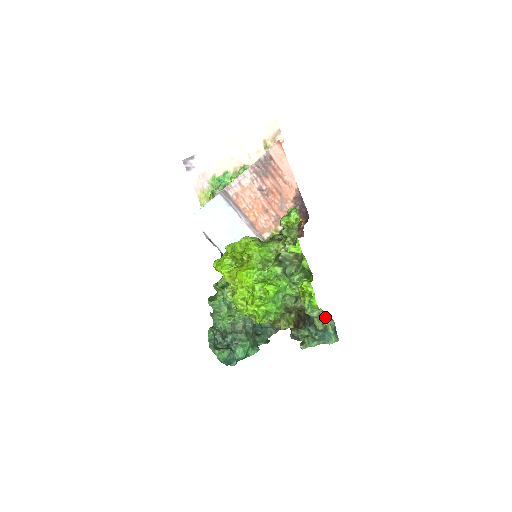
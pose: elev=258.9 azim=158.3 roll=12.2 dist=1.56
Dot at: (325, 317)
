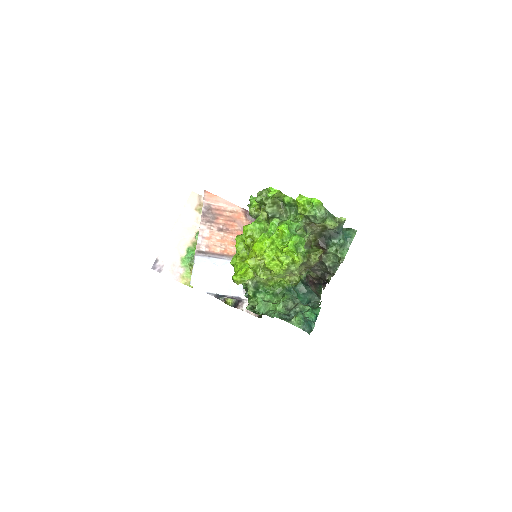
Dot at: (332, 216)
